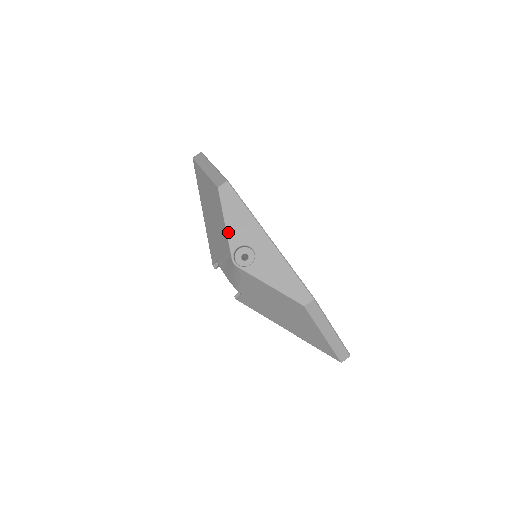
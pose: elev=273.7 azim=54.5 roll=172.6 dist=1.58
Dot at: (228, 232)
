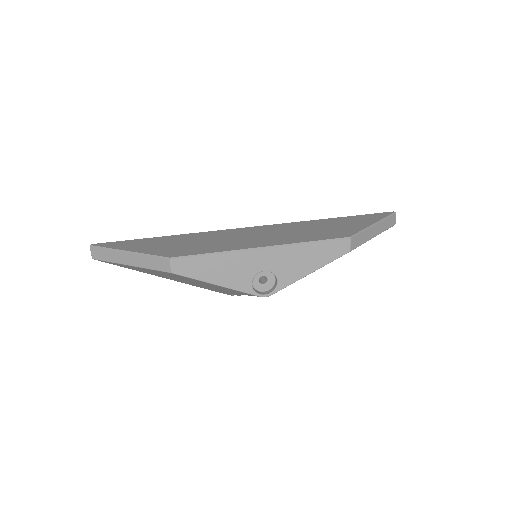
Dot at: (229, 287)
